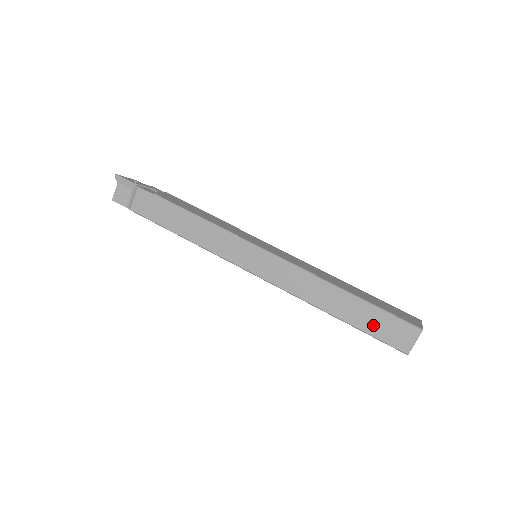
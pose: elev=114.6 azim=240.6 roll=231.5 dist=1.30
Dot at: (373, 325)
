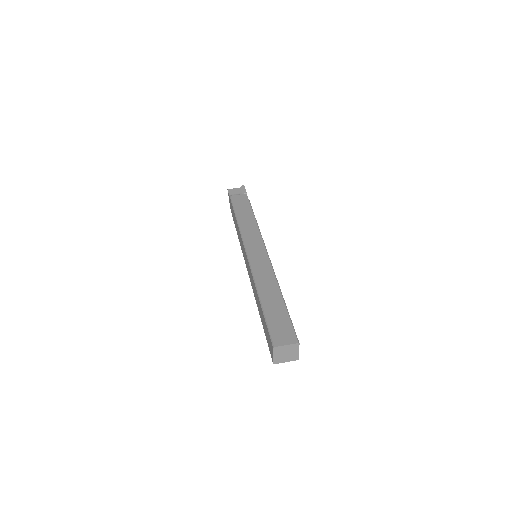
Dot at: (275, 318)
